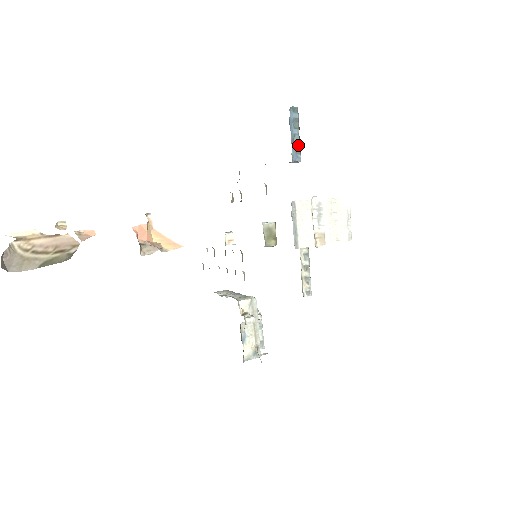
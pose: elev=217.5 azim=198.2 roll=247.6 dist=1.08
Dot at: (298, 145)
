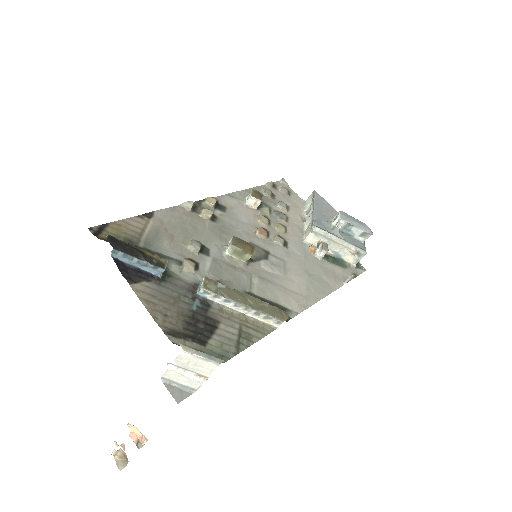
Dot at: (148, 266)
